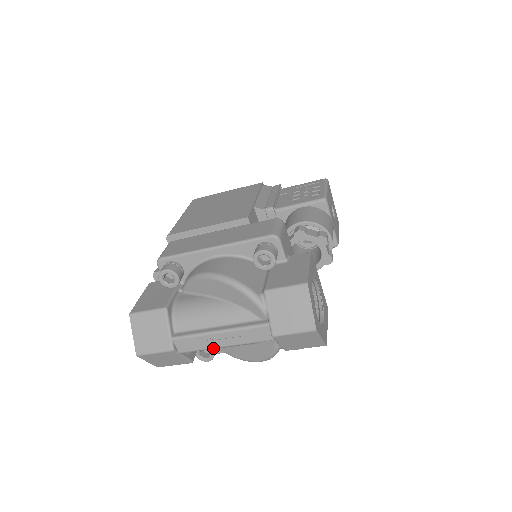
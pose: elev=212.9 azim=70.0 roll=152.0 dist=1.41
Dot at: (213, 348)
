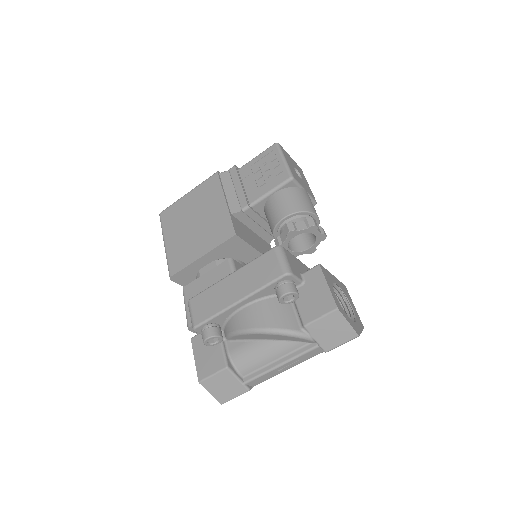
Dot at: (279, 373)
